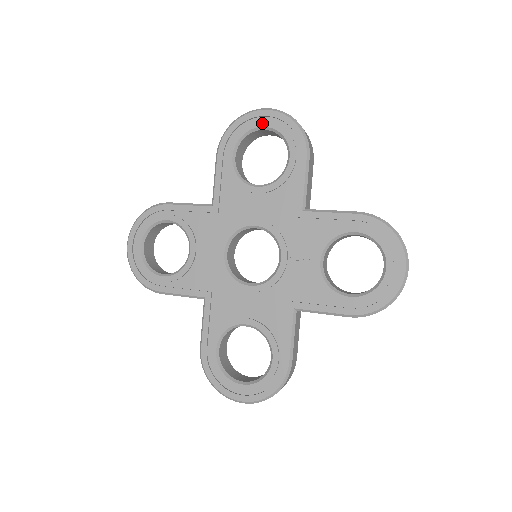
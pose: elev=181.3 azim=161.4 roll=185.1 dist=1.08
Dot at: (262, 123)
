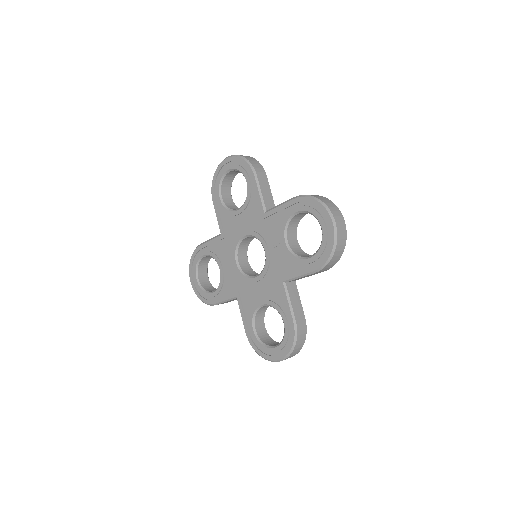
Dot at: (226, 168)
